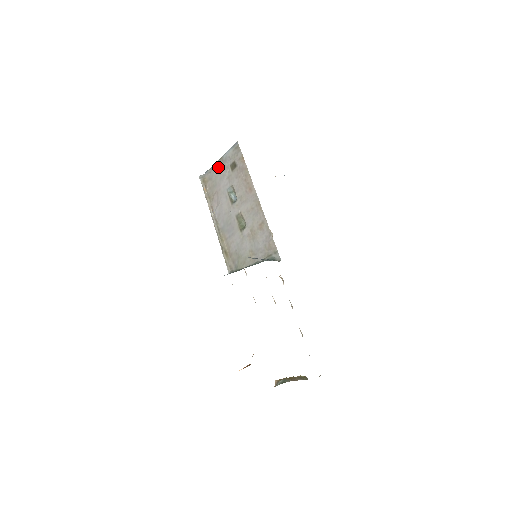
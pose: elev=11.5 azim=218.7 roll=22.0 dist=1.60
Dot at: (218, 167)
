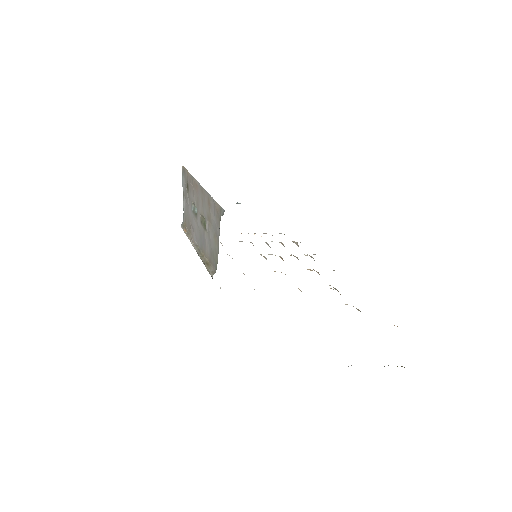
Dot at: (184, 203)
